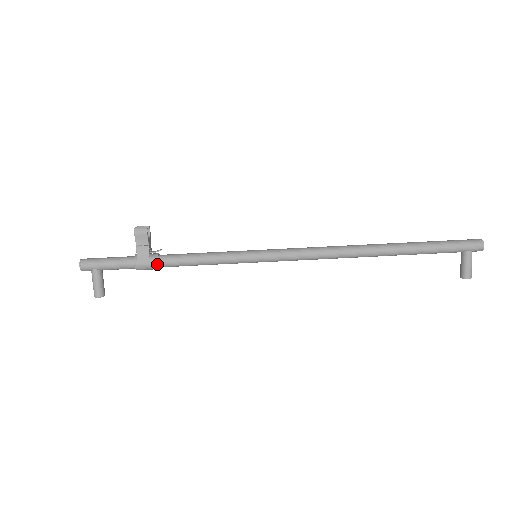
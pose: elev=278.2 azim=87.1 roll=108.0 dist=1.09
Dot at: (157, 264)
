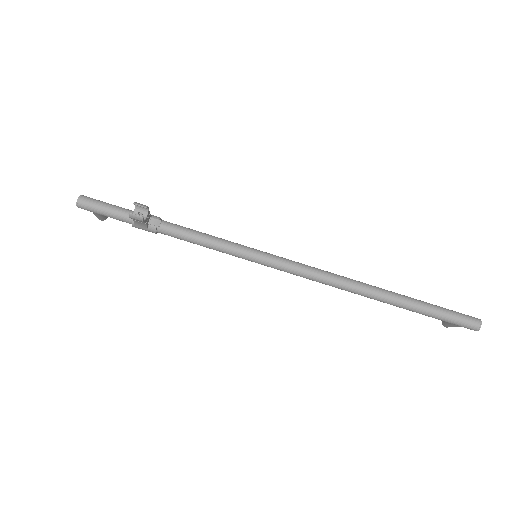
Dot at: (155, 233)
